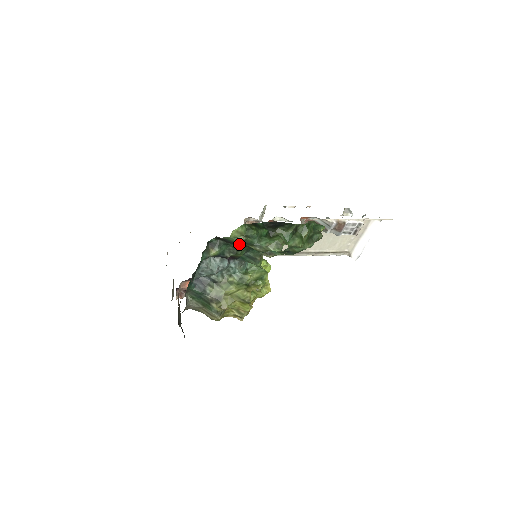
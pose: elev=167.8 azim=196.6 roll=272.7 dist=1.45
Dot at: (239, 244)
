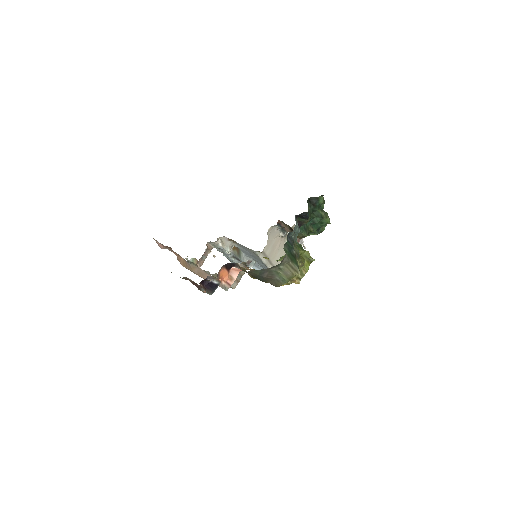
Dot at: (317, 208)
